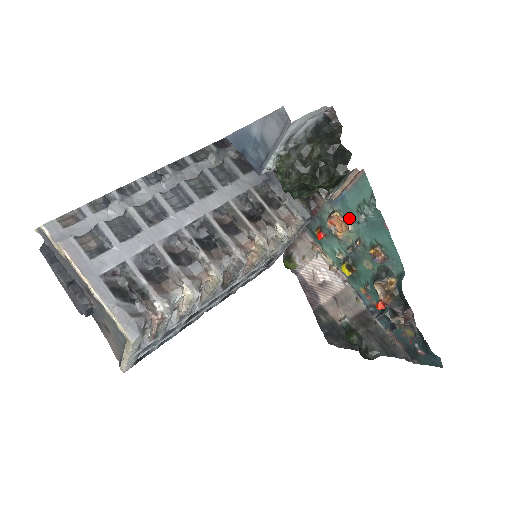
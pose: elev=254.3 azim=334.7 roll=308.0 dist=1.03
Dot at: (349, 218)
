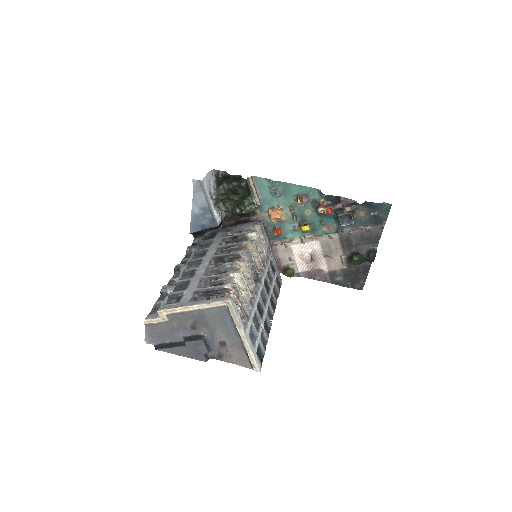
Dot at: (275, 205)
